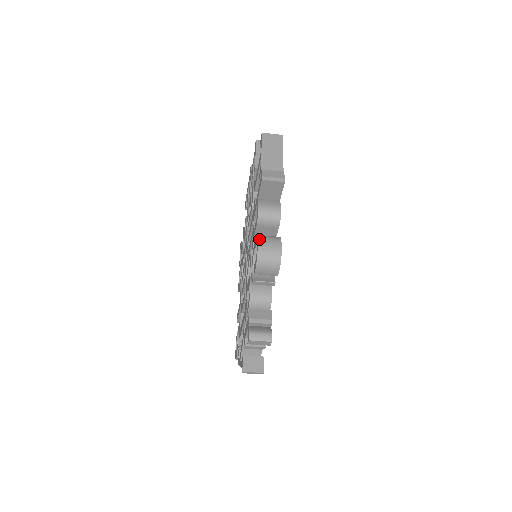
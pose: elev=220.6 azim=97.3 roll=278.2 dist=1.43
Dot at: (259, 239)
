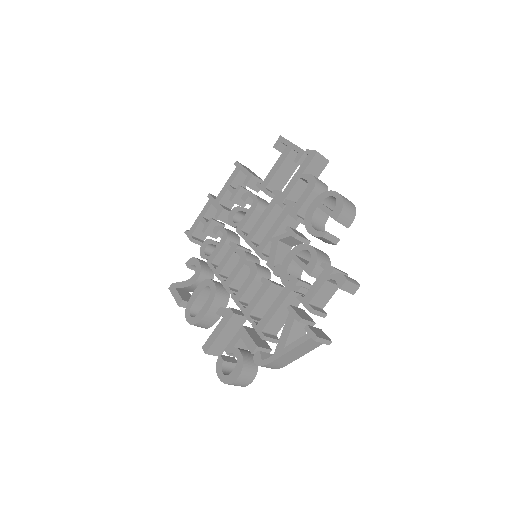
Dot at: (334, 191)
